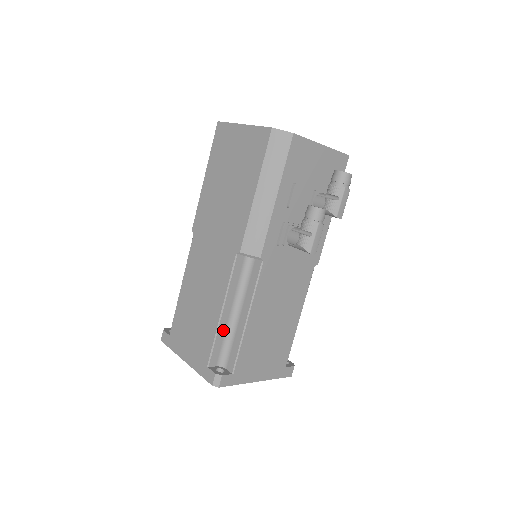
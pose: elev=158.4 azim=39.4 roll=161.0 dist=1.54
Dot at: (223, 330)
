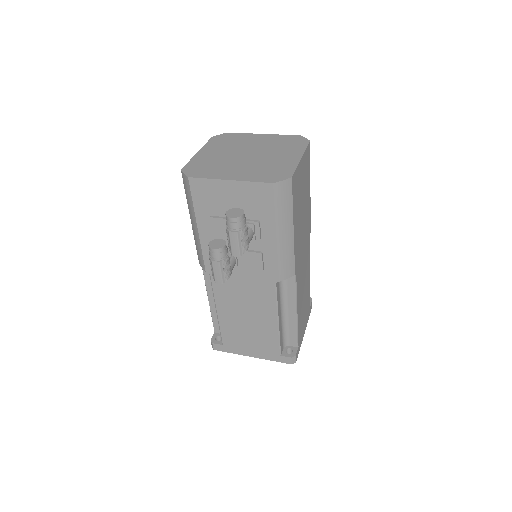
Dot at: occluded
